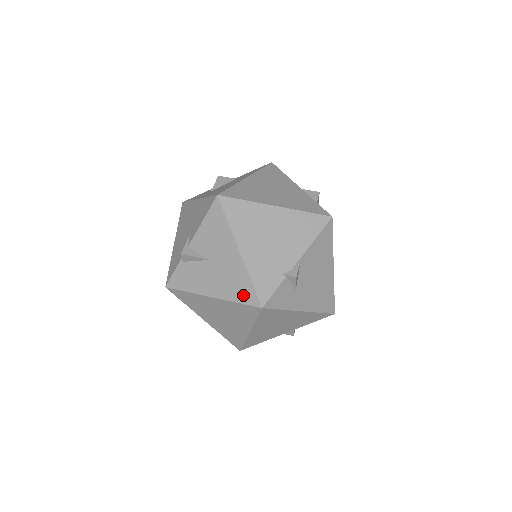
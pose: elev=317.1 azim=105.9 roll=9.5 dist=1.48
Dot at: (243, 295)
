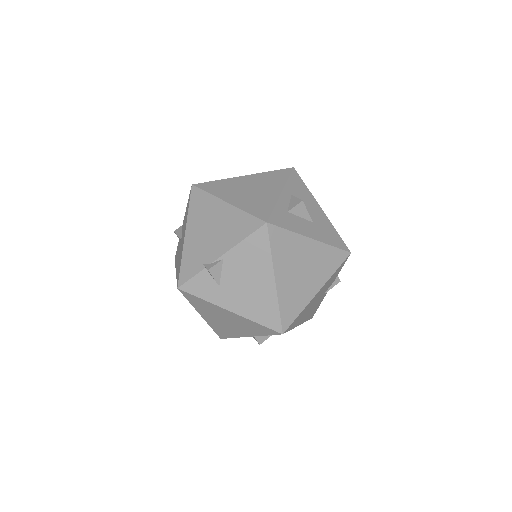
Dot at: (178, 274)
